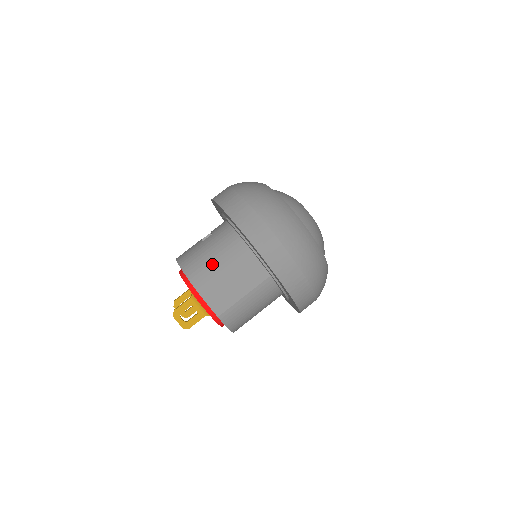
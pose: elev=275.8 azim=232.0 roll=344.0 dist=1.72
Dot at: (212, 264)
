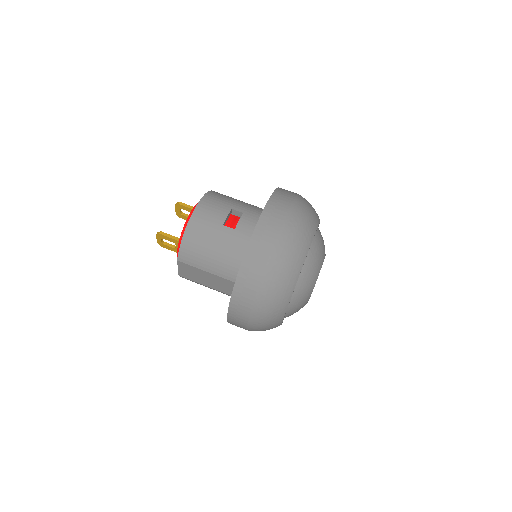
Dot at: (205, 257)
